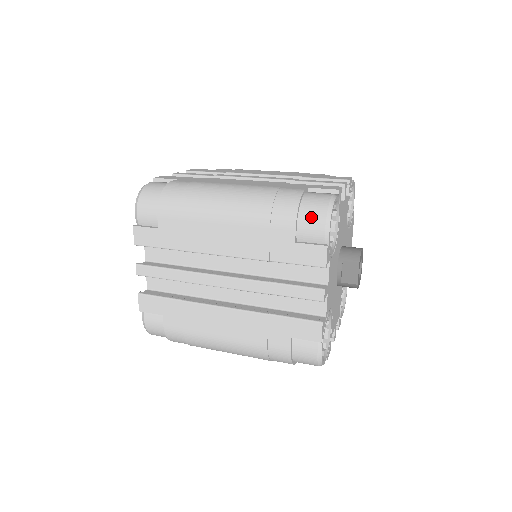
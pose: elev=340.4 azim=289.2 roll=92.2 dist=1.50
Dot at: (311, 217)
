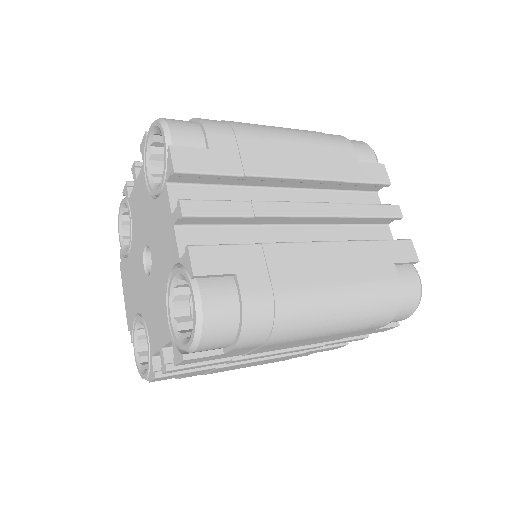
Dot at: (358, 144)
